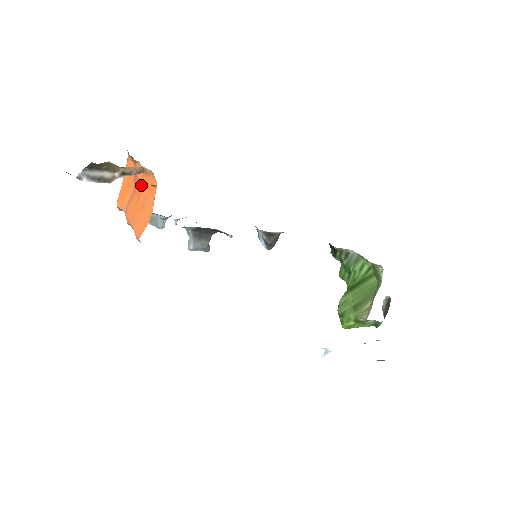
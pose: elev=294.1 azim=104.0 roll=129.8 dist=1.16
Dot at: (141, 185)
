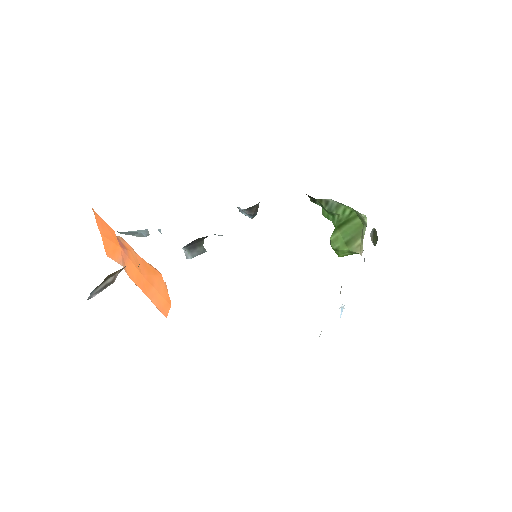
Dot at: (136, 260)
